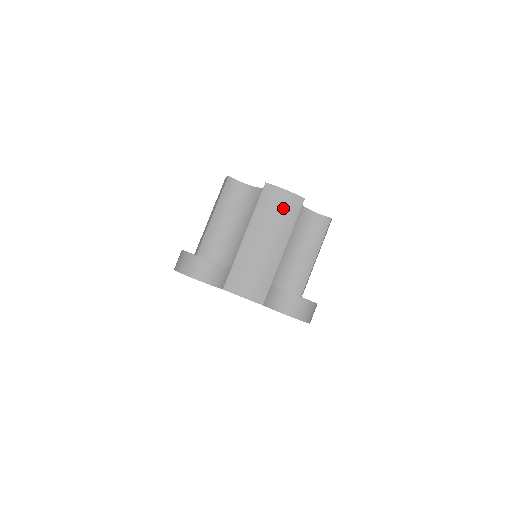
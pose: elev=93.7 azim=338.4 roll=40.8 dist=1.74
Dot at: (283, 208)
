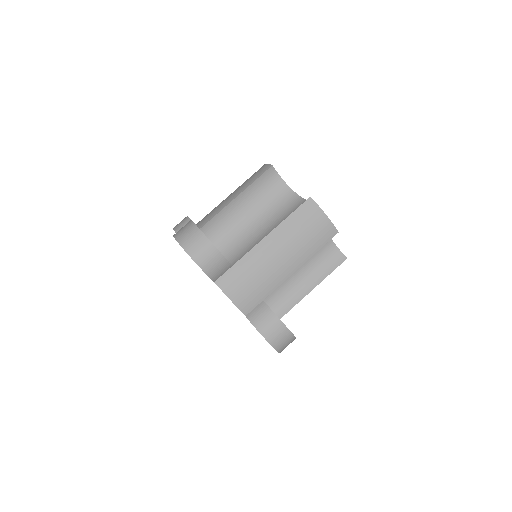
Dot at: (314, 231)
